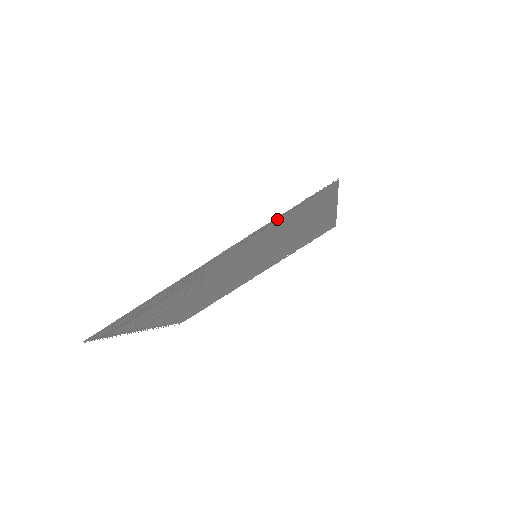
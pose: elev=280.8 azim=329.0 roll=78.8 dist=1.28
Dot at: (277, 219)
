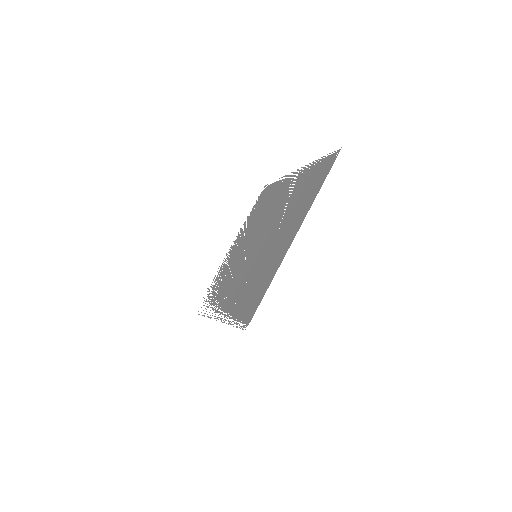
Dot at: occluded
